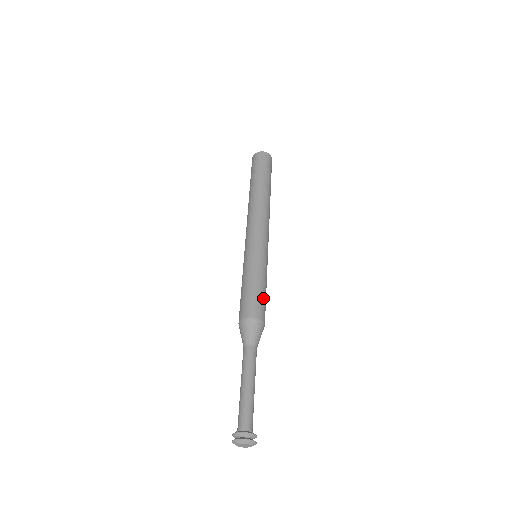
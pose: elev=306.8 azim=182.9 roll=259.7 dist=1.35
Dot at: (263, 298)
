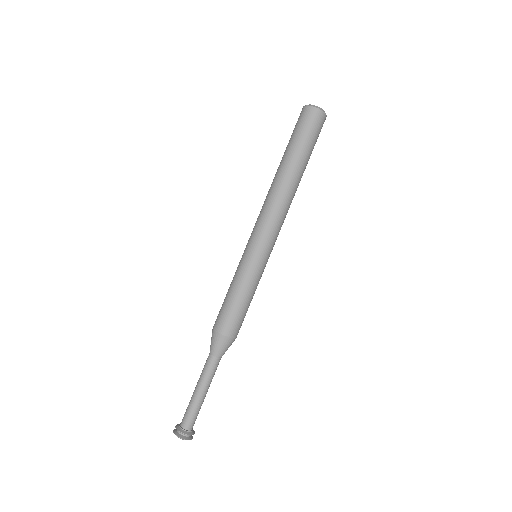
Dot at: occluded
